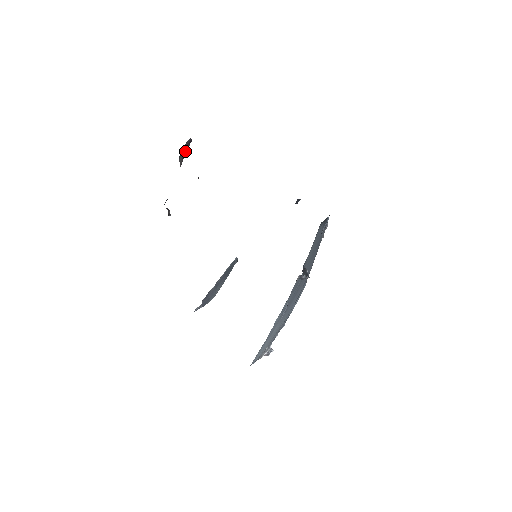
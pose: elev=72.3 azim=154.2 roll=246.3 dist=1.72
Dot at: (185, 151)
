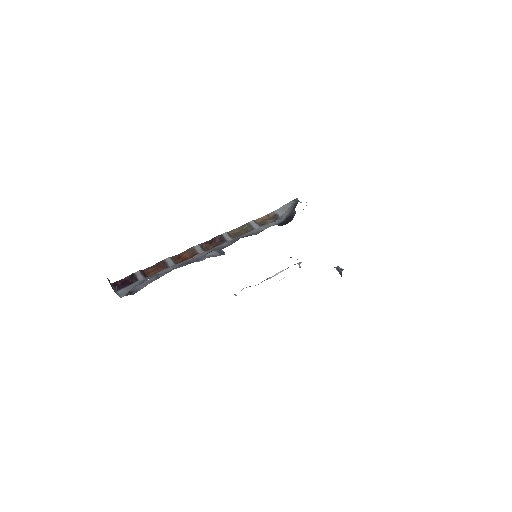
Dot at: (110, 284)
